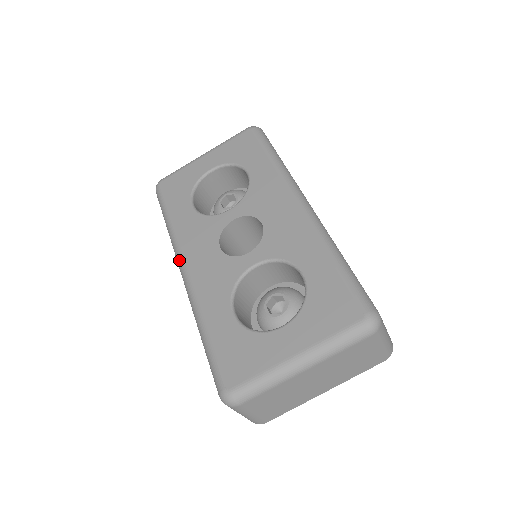
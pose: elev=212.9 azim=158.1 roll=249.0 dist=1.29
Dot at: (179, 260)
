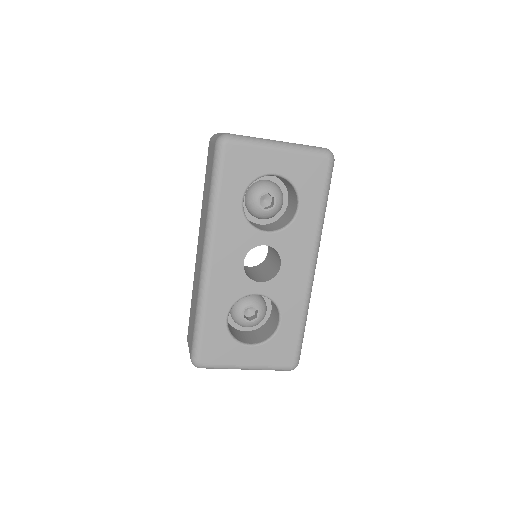
Dot at: (208, 247)
